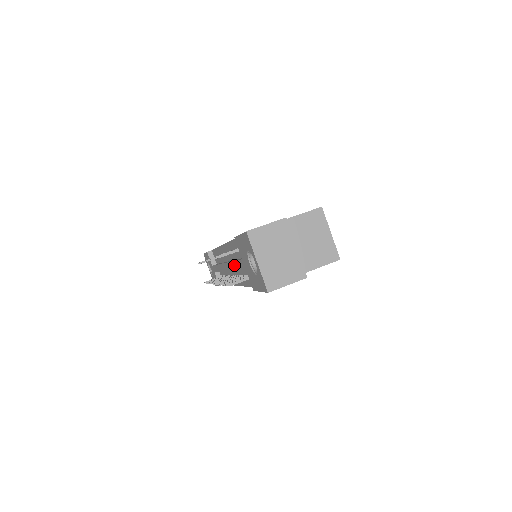
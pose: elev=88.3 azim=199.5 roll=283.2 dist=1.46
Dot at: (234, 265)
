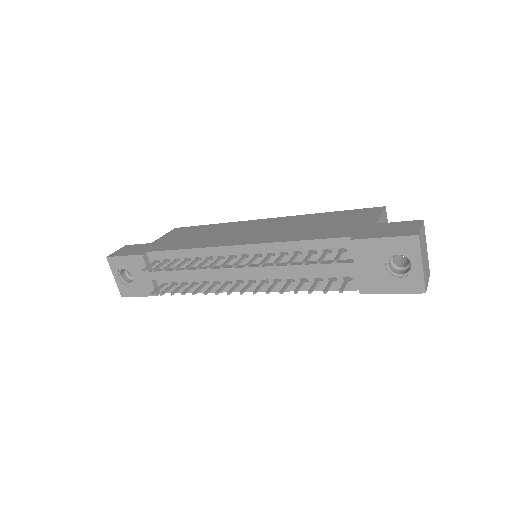
Dot at: (300, 269)
